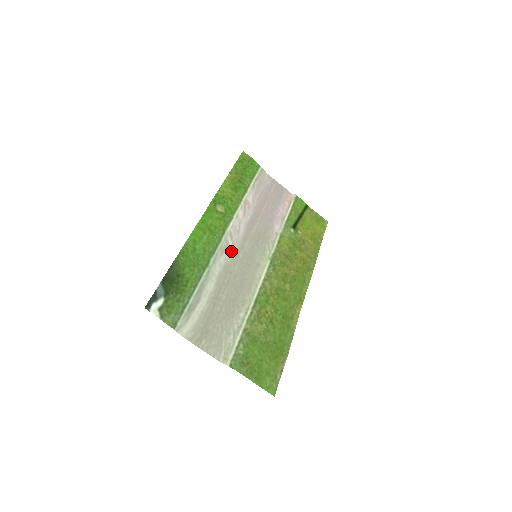
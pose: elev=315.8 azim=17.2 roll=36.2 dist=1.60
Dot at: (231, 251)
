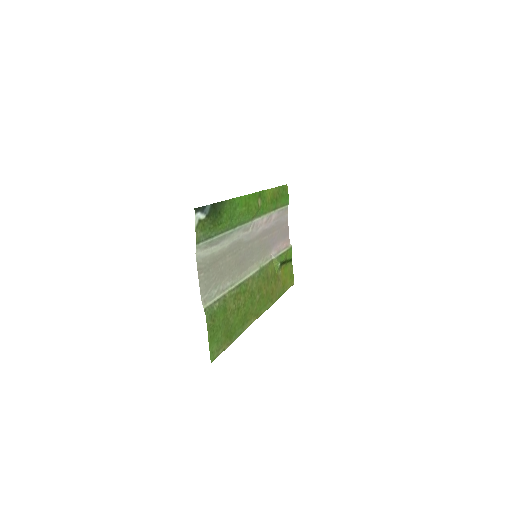
Dot at: (248, 236)
